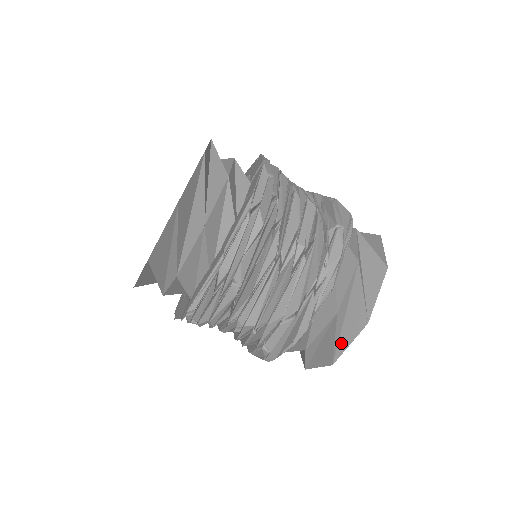
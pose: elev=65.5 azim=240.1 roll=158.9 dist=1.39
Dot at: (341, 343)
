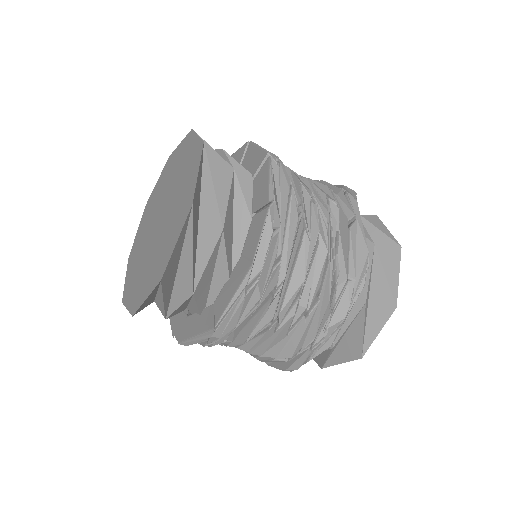
Dot at: (333, 358)
